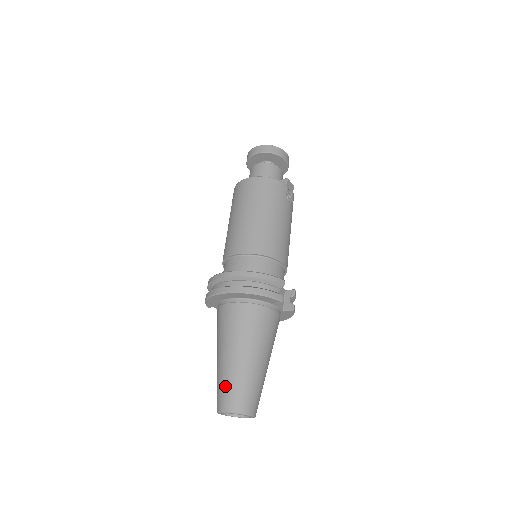
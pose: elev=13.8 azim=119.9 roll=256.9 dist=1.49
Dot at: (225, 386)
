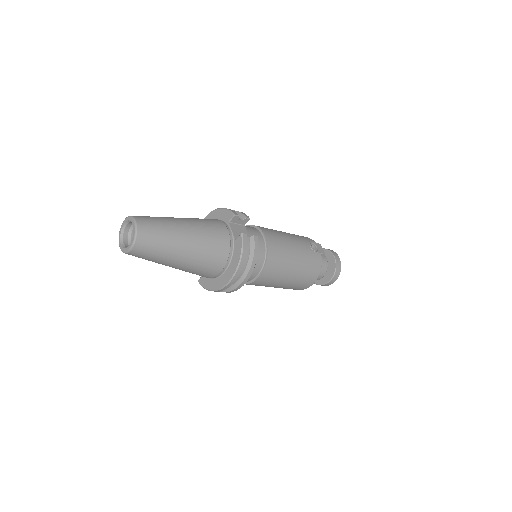
Dot at: occluded
